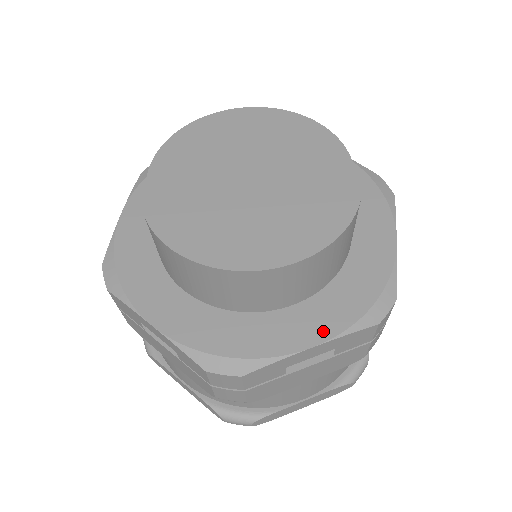
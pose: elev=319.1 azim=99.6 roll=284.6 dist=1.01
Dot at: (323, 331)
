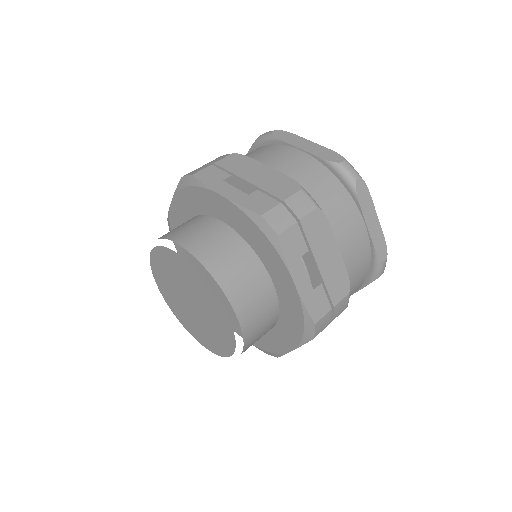
Dot at: occluded
